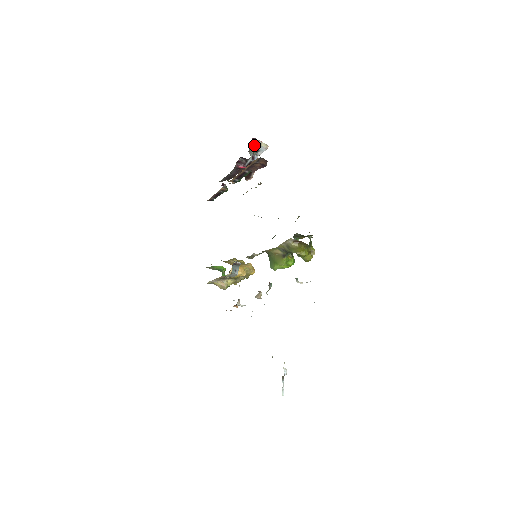
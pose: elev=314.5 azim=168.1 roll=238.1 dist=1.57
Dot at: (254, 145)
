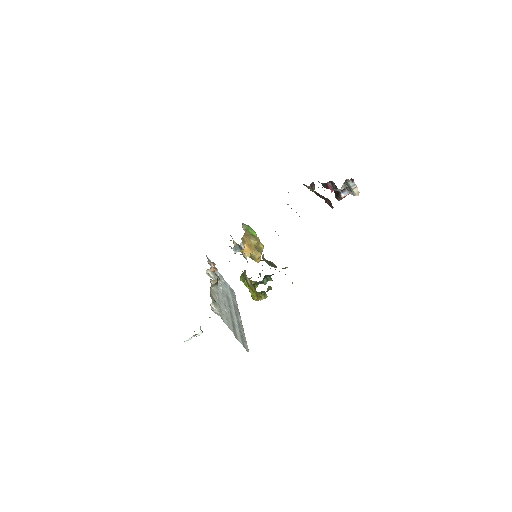
Dot at: (348, 184)
